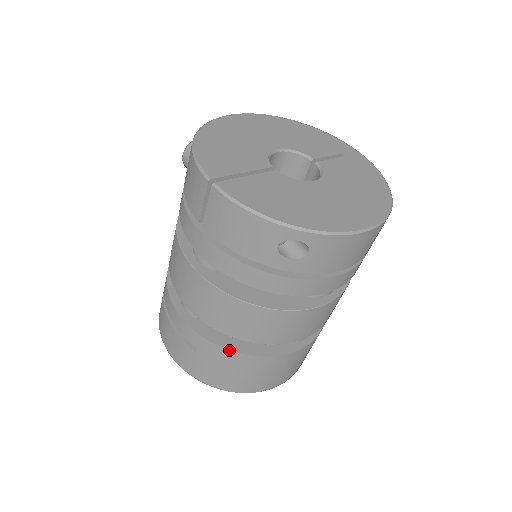
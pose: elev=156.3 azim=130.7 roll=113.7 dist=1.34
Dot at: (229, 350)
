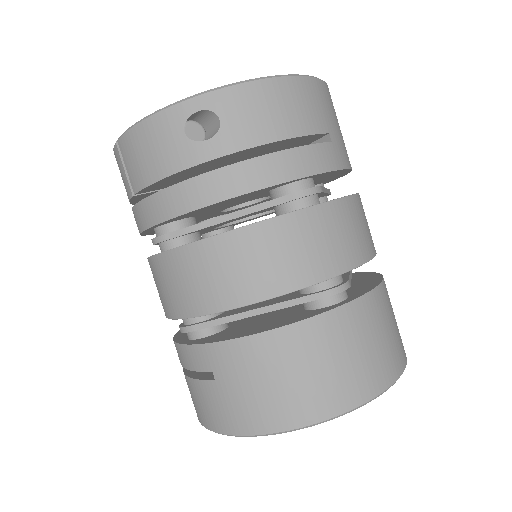
Dot at: (239, 338)
